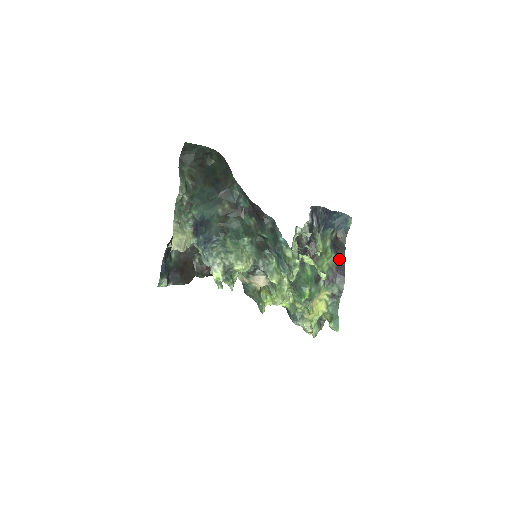
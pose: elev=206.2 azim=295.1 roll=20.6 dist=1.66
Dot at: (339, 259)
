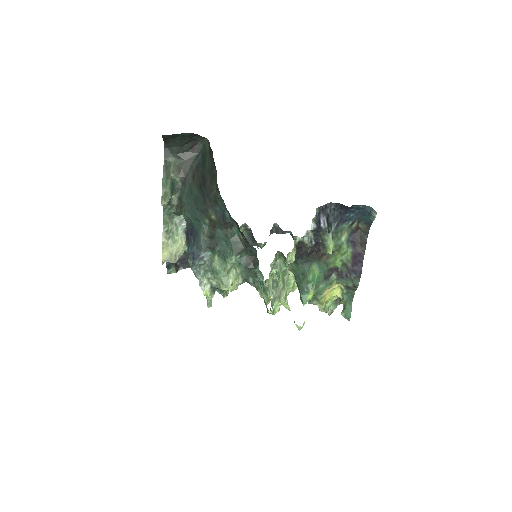
Dot at: (357, 254)
